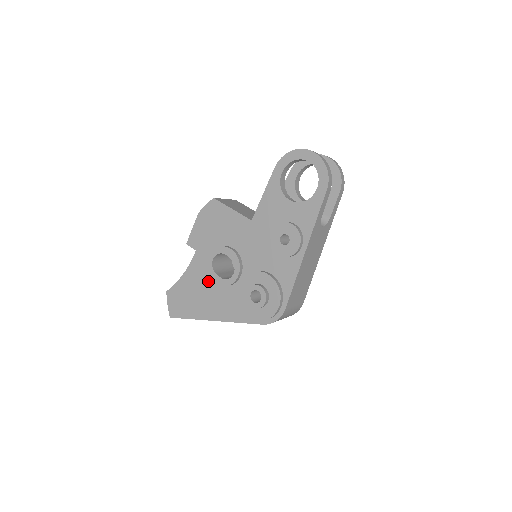
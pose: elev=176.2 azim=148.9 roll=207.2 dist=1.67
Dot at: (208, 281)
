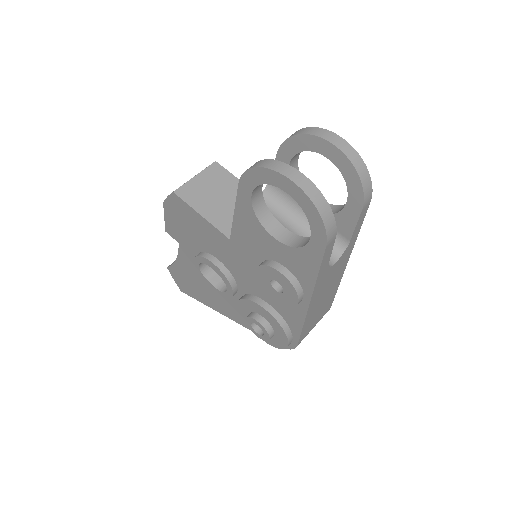
Dot at: occluded
